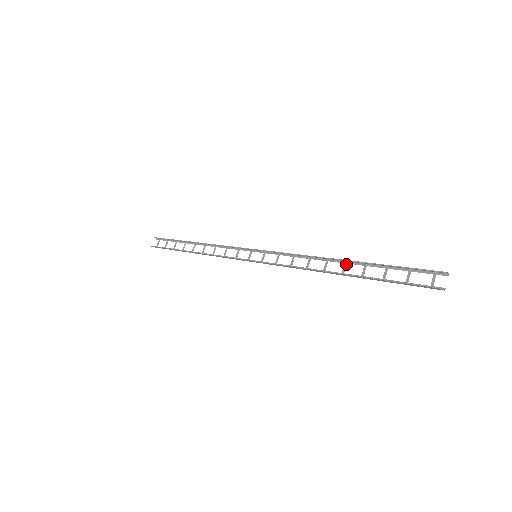
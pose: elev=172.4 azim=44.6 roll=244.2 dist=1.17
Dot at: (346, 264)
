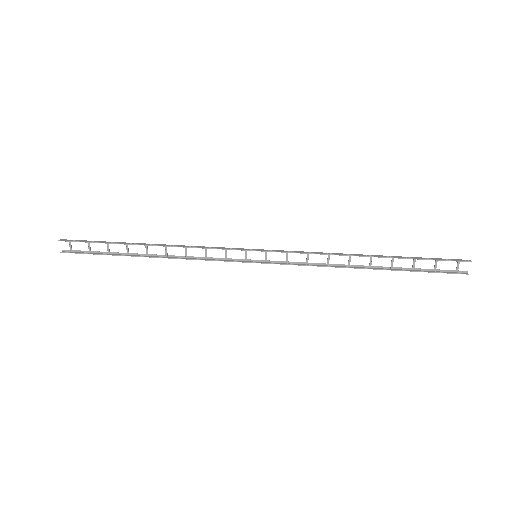
Dot at: occluded
